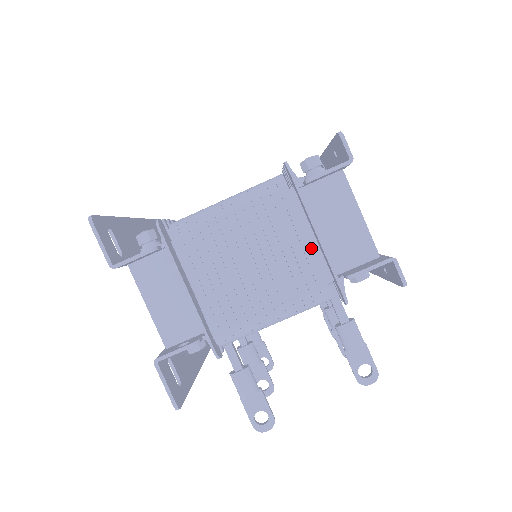
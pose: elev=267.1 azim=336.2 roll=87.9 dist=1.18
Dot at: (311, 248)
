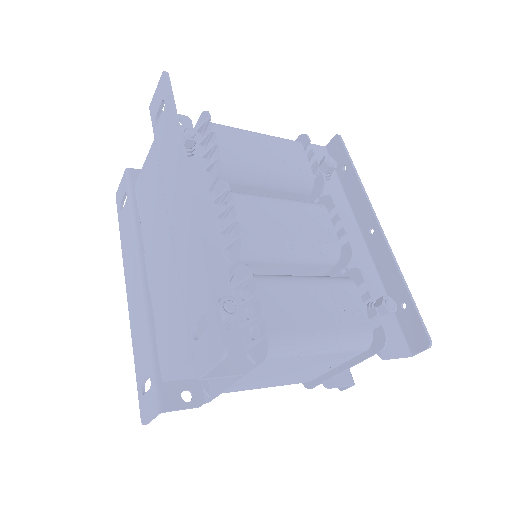
Dot at: occluded
